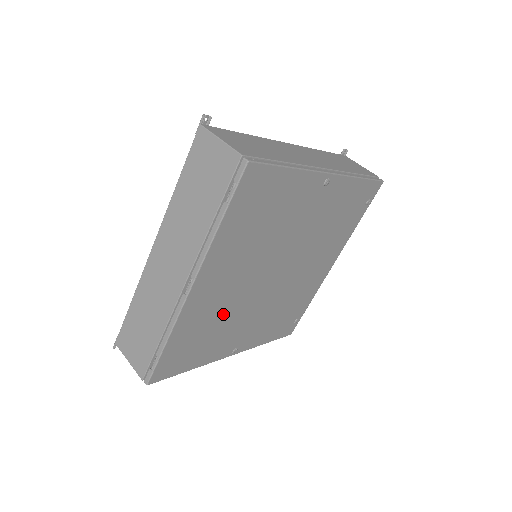
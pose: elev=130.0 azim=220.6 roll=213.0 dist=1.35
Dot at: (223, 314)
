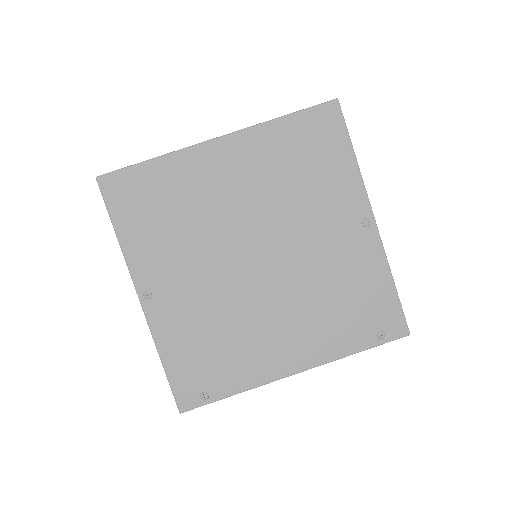
Dot at: (196, 216)
